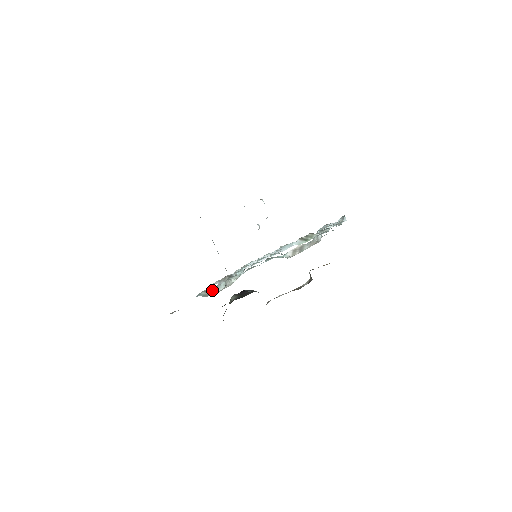
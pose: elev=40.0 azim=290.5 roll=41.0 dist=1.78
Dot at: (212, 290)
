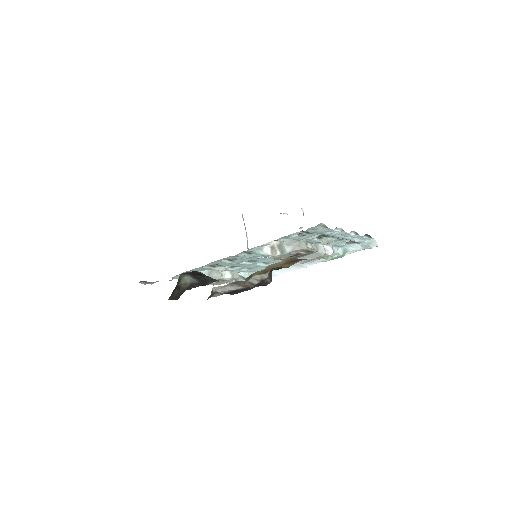
Dot at: occluded
